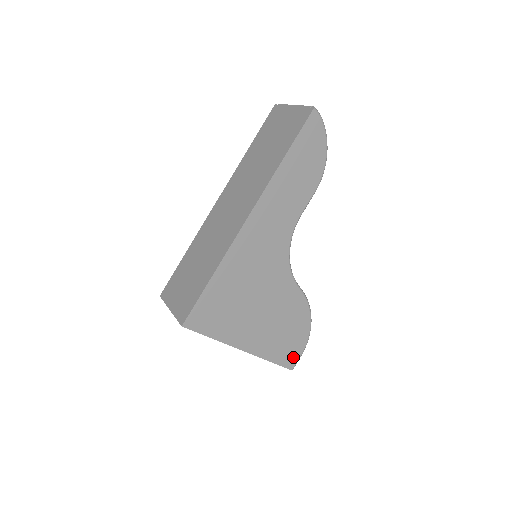
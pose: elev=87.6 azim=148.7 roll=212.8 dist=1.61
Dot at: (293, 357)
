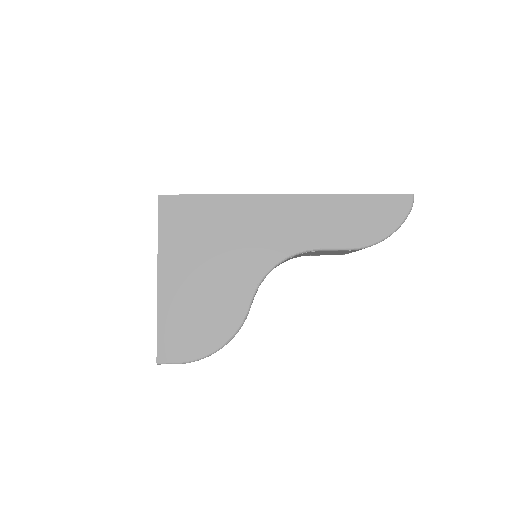
Dot at: (173, 352)
